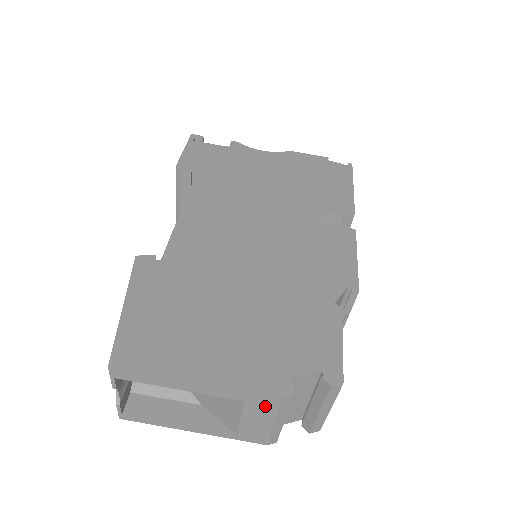
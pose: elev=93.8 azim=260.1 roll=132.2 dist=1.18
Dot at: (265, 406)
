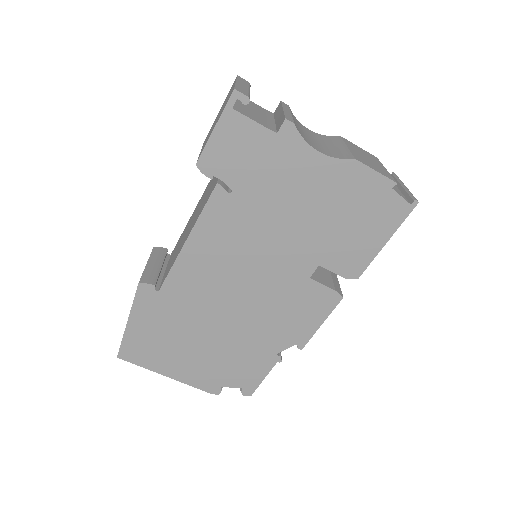
Dot at: occluded
